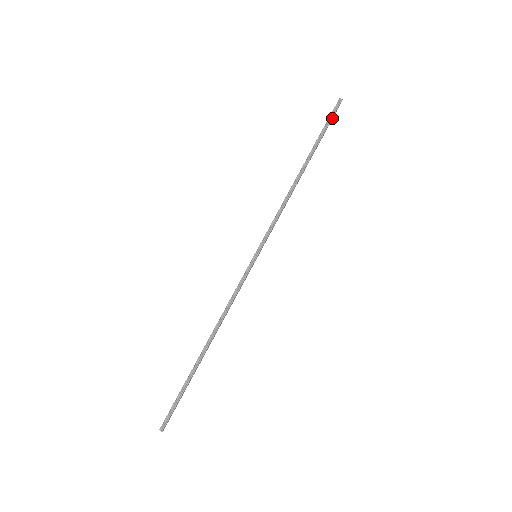
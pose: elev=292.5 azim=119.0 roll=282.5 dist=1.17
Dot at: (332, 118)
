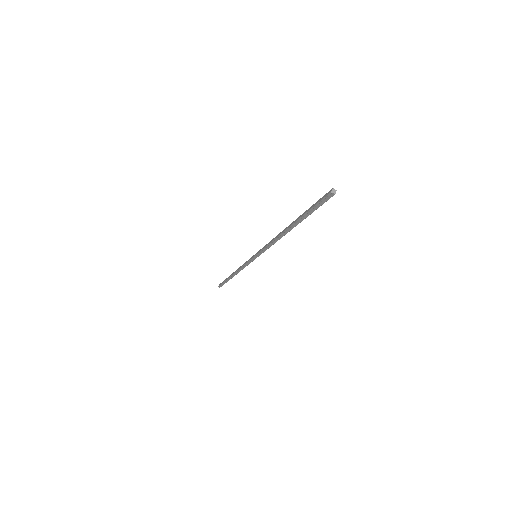
Dot at: (321, 203)
